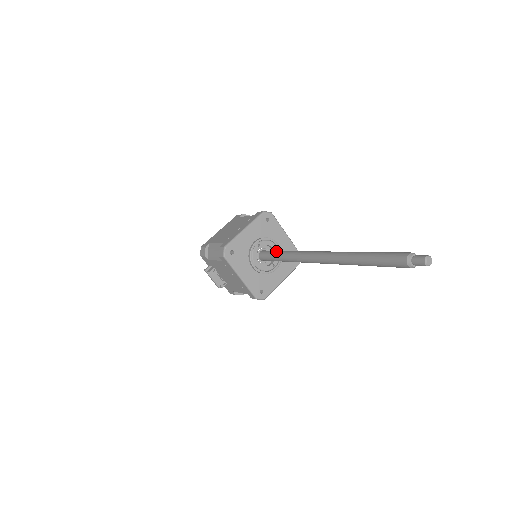
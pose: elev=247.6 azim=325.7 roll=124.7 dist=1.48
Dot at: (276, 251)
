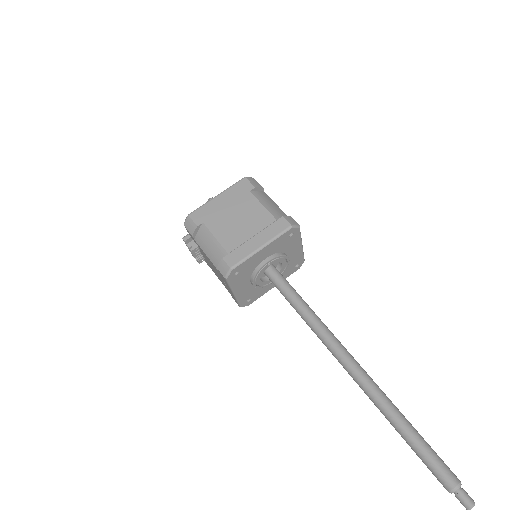
Dot at: (290, 290)
